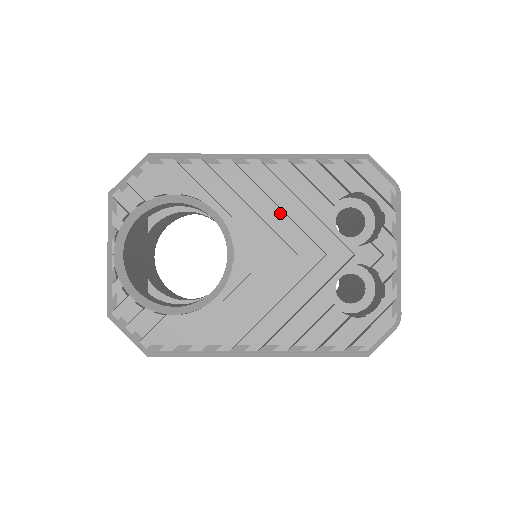
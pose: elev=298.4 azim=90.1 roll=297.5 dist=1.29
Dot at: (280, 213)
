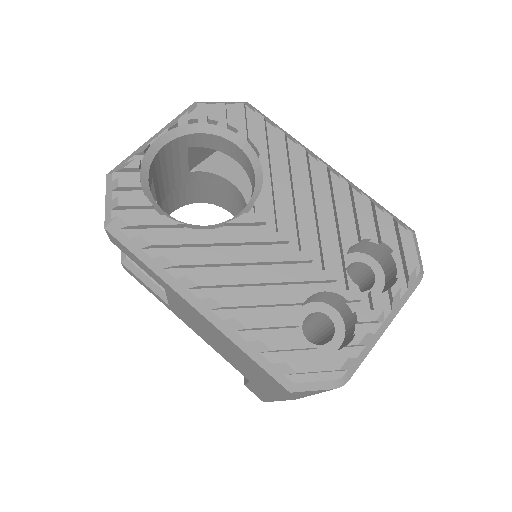
Dot at: (312, 213)
